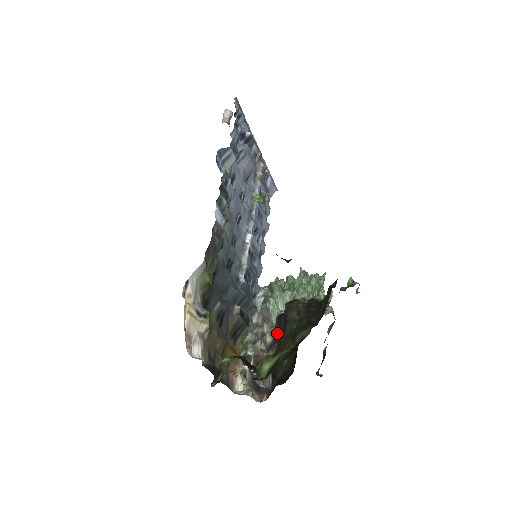
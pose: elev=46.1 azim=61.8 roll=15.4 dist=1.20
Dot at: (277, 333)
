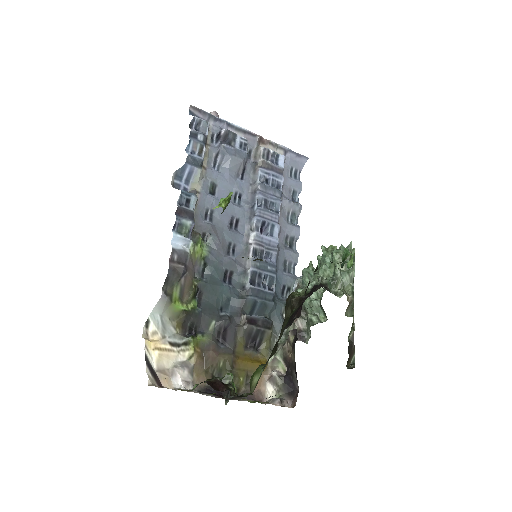
Dot at: (296, 331)
